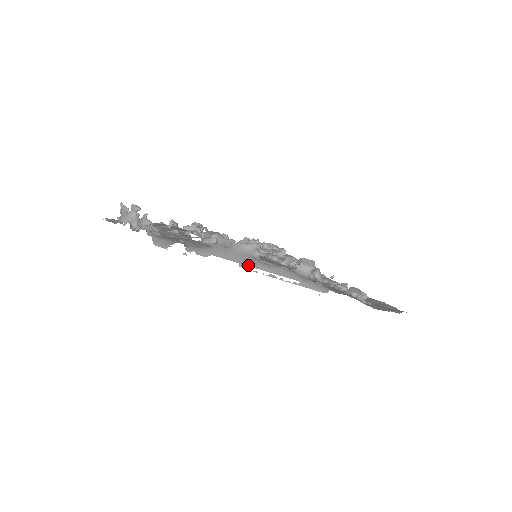
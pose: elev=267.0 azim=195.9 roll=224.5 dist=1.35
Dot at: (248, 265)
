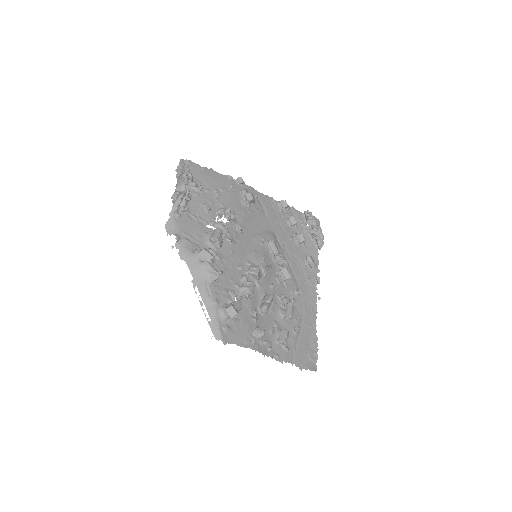
Dot at: (197, 284)
